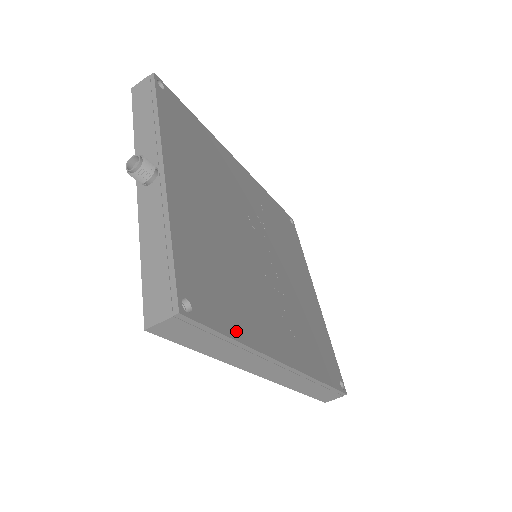
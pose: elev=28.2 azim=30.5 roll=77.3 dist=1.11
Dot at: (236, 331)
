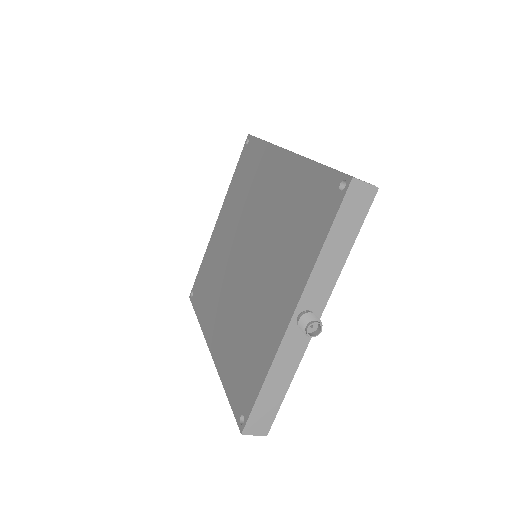
Dot at: occluded
